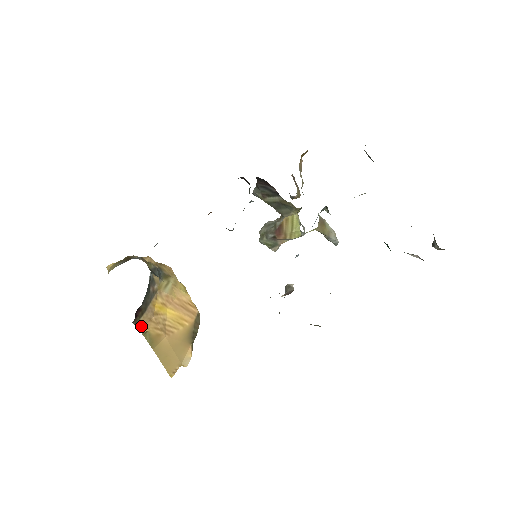
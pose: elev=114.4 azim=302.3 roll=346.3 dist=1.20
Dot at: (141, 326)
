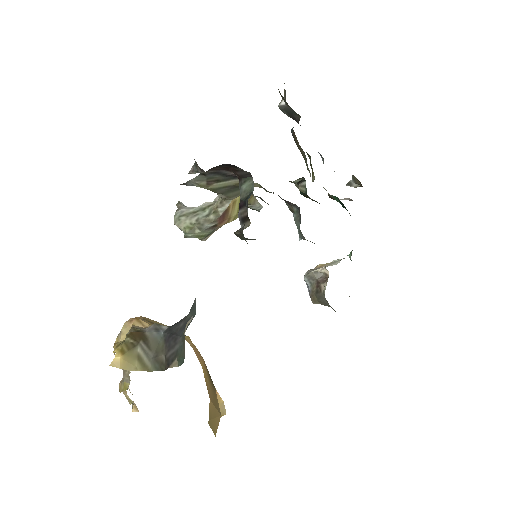
Dot at: occluded
